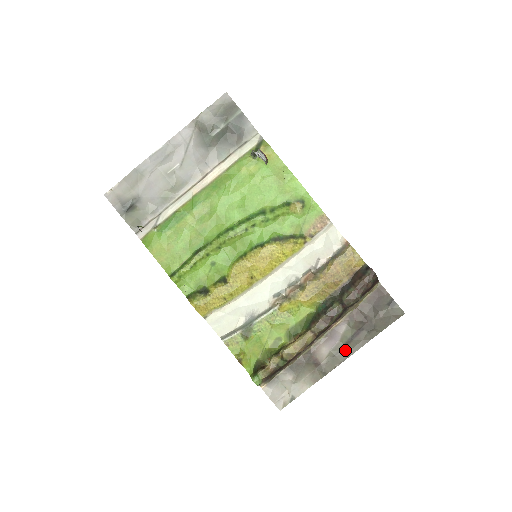
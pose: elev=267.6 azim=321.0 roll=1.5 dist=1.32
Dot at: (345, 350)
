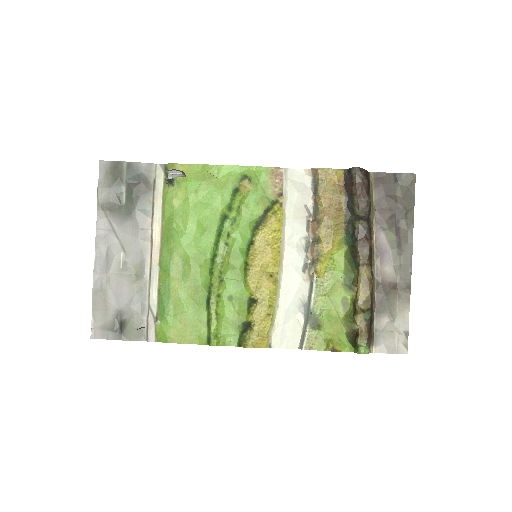
Dot at: (403, 252)
